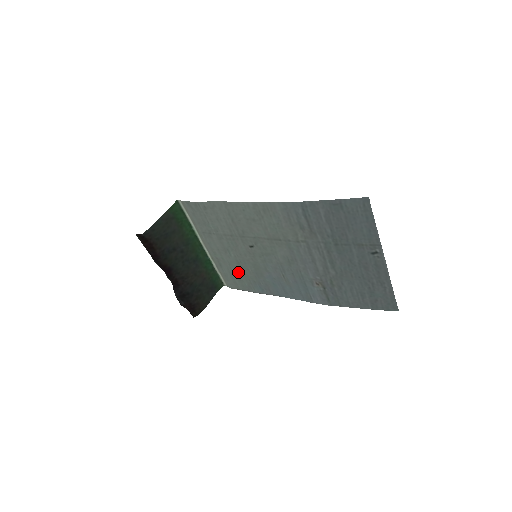
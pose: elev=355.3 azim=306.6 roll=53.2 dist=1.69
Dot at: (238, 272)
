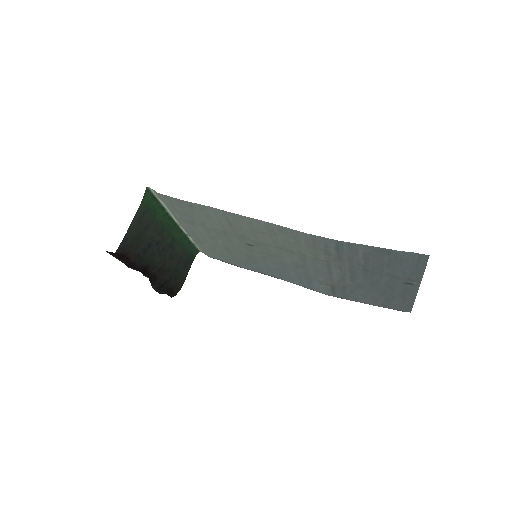
Dot at: (224, 253)
